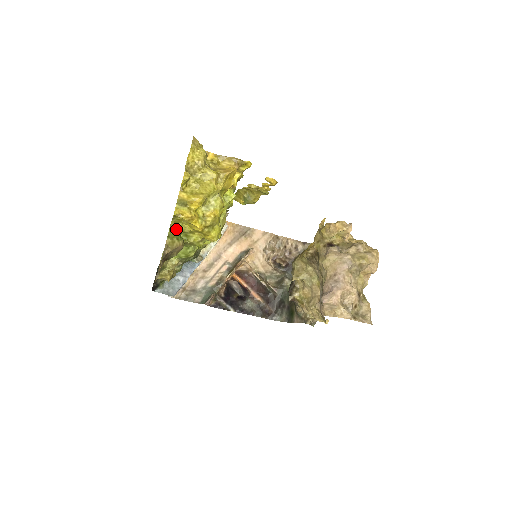
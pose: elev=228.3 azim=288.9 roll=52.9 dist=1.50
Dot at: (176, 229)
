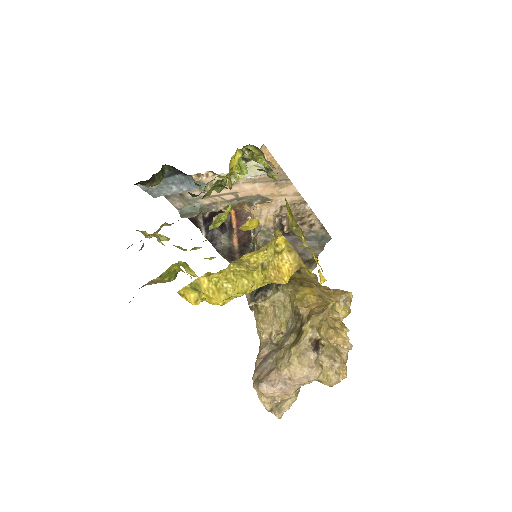
Dot at: (177, 268)
